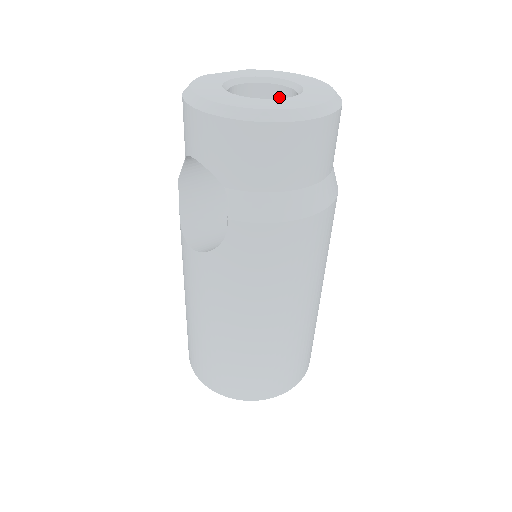
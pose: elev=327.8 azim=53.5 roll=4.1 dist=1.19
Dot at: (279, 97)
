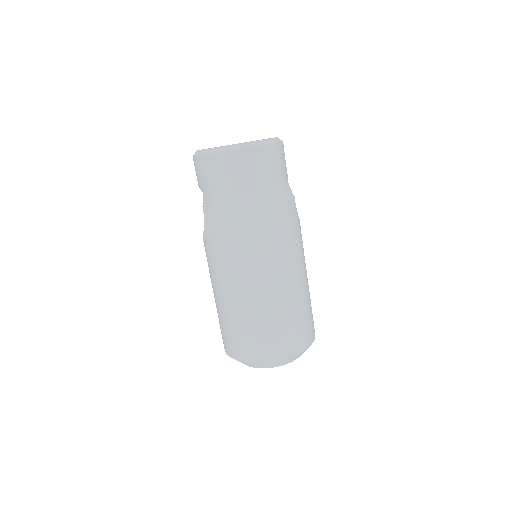
Dot at: occluded
